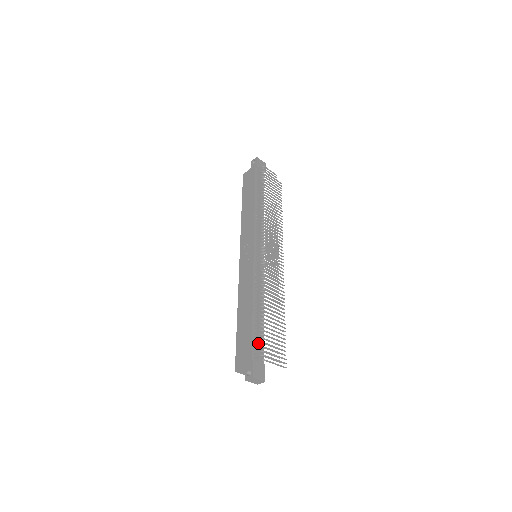
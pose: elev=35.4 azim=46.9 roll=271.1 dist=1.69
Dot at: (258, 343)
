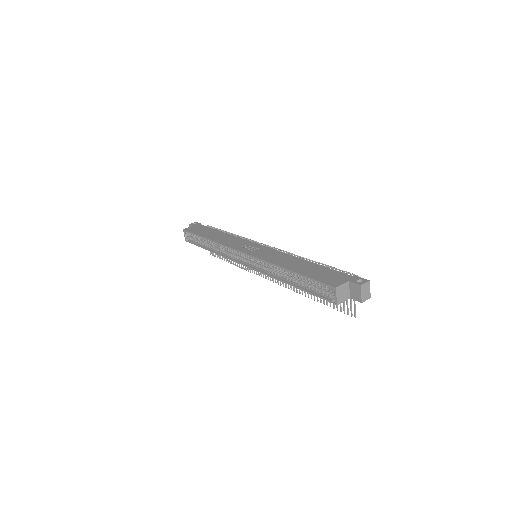
Dot at: (342, 271)
